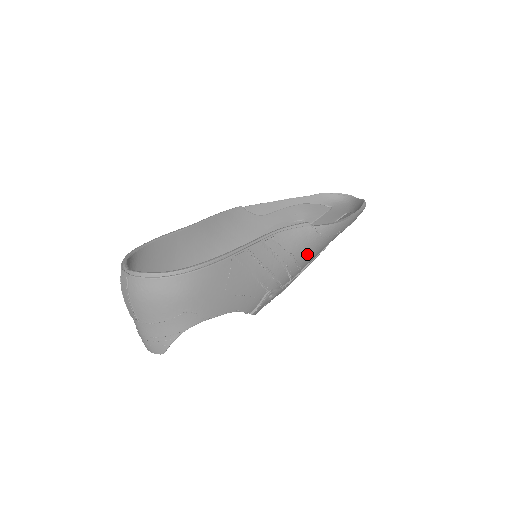
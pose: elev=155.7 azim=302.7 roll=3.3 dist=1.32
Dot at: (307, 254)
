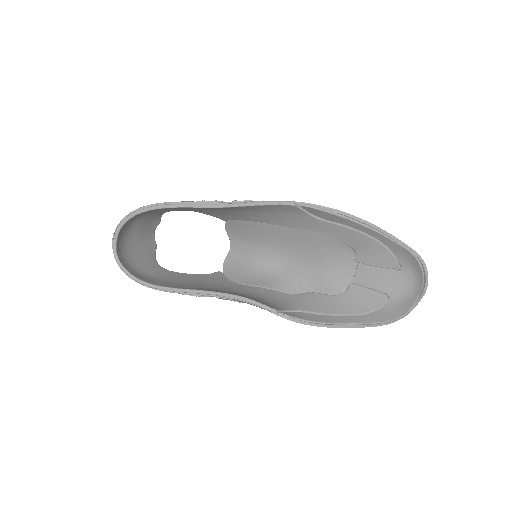
Dot at: occluded
